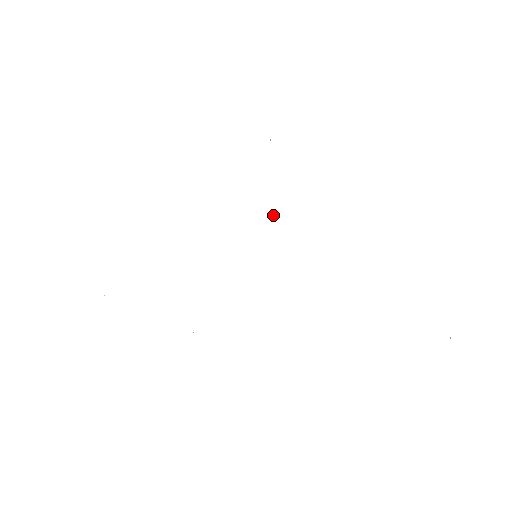
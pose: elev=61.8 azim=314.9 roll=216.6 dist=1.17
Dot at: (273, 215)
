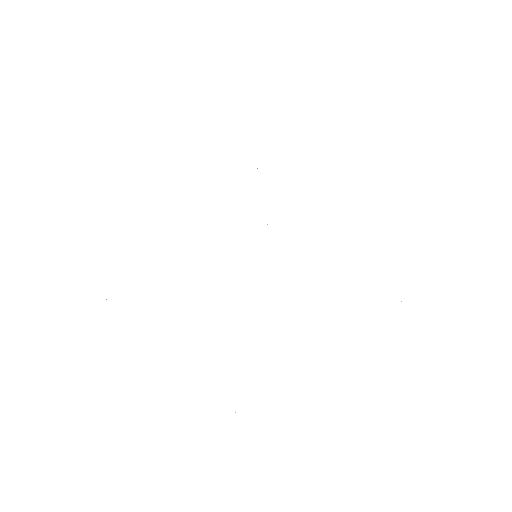
Dot at: (267, 224)
